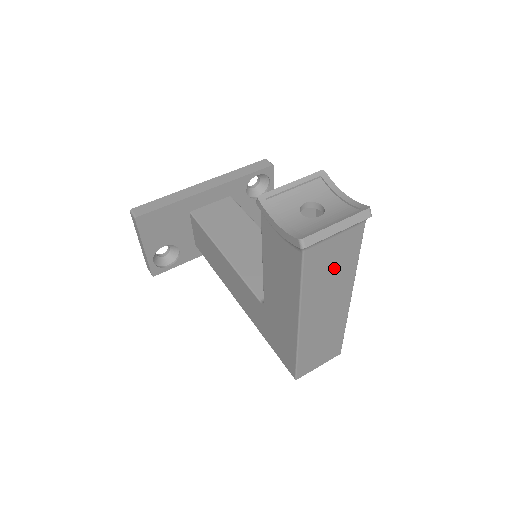
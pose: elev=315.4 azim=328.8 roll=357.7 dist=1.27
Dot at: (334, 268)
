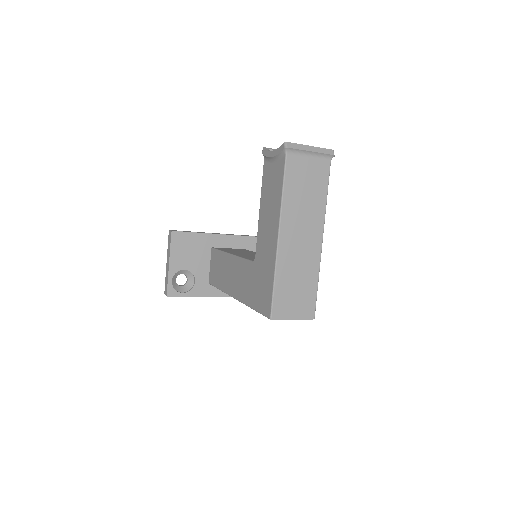
Dot at: (308, 191)
